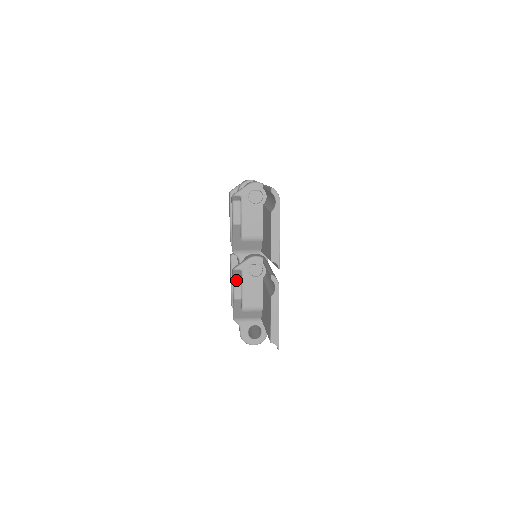
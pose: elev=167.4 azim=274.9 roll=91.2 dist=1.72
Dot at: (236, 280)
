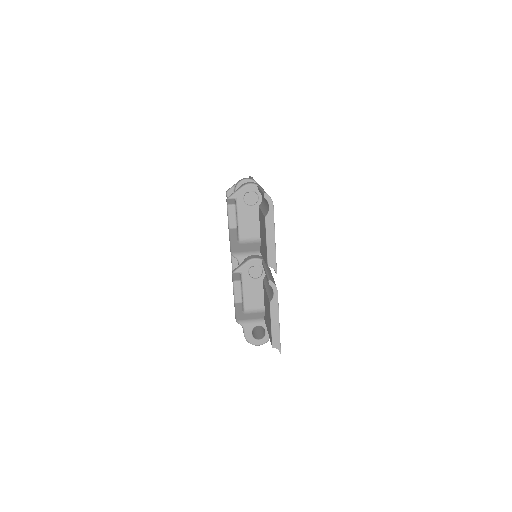
Dot at: (235, 284)
